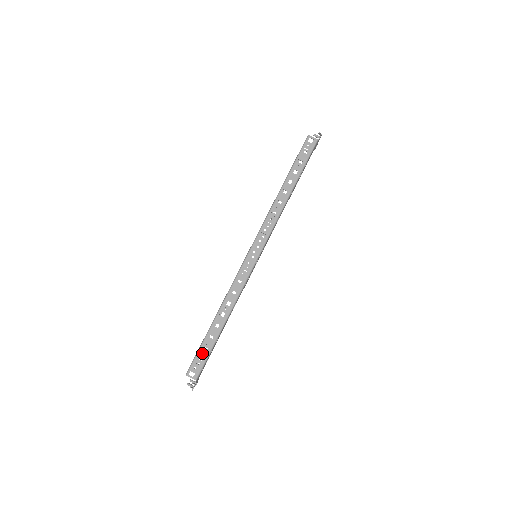
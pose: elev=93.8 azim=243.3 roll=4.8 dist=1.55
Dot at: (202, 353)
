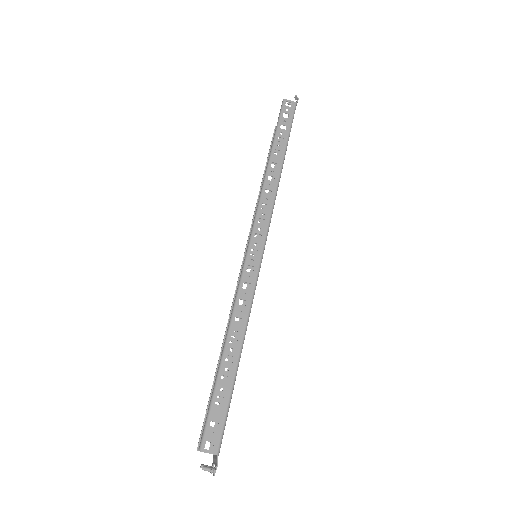
Dot at: (217, 407)
